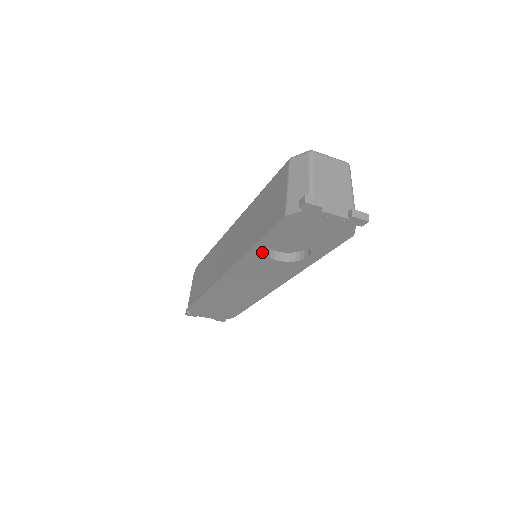
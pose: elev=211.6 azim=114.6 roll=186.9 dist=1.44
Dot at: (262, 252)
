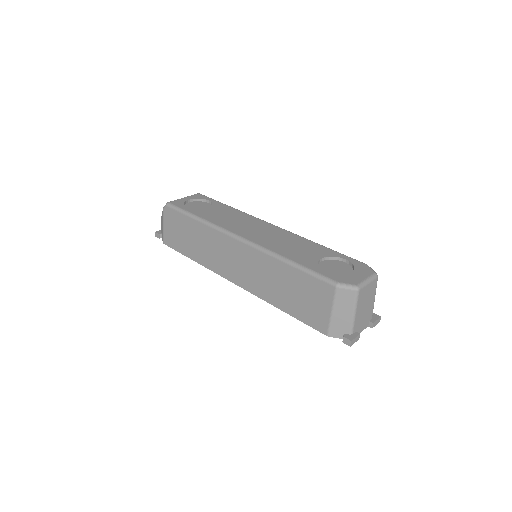
Dot at: occluded
